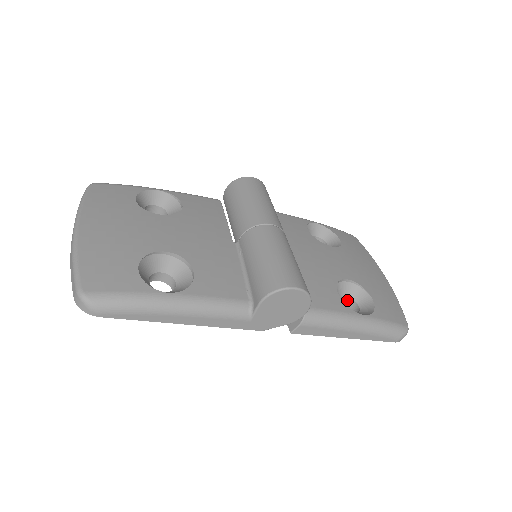
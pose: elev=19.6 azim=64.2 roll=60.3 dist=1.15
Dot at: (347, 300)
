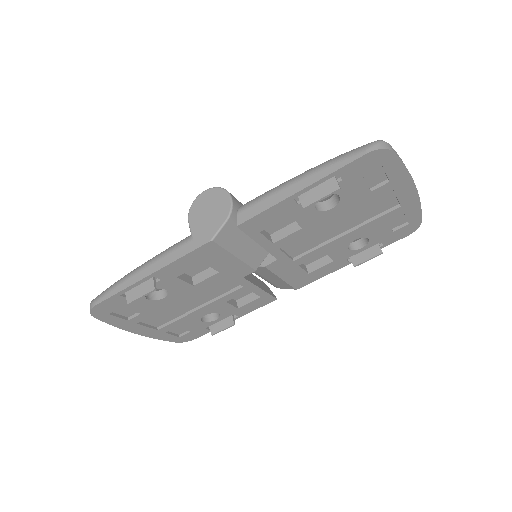
Dot at: (333, 200)
